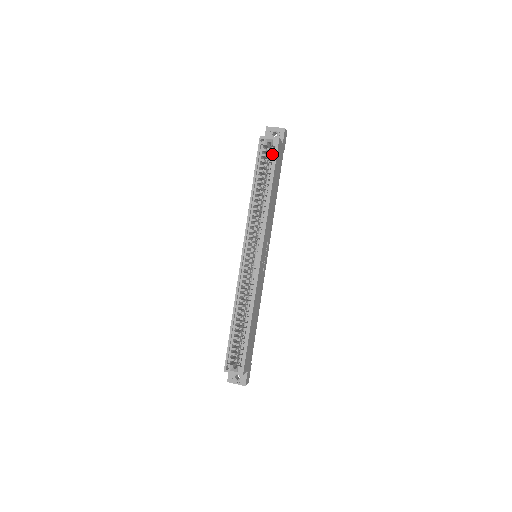
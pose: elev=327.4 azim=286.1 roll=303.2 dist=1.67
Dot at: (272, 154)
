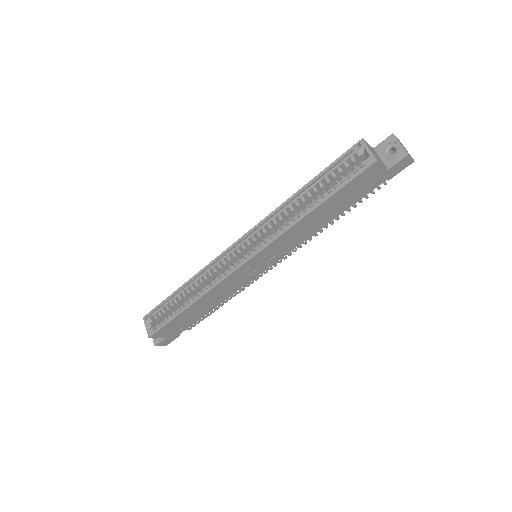
Dot at: occluded
